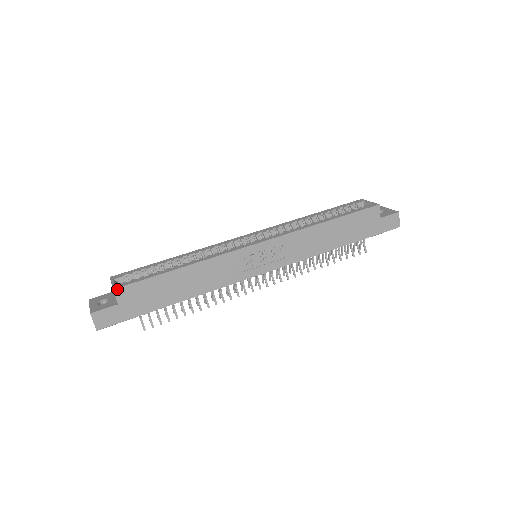
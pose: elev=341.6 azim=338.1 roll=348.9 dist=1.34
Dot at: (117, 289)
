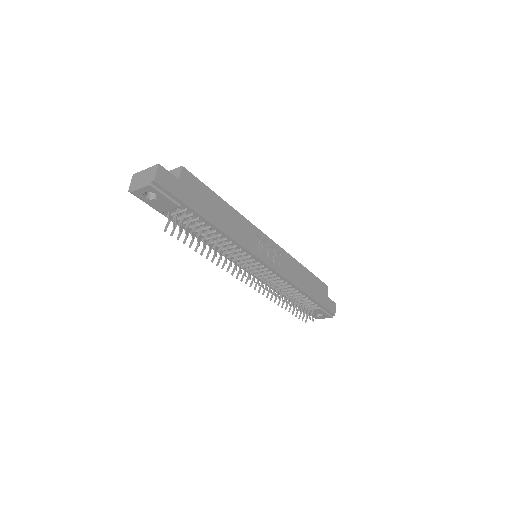
Dot at: (184, 169)
